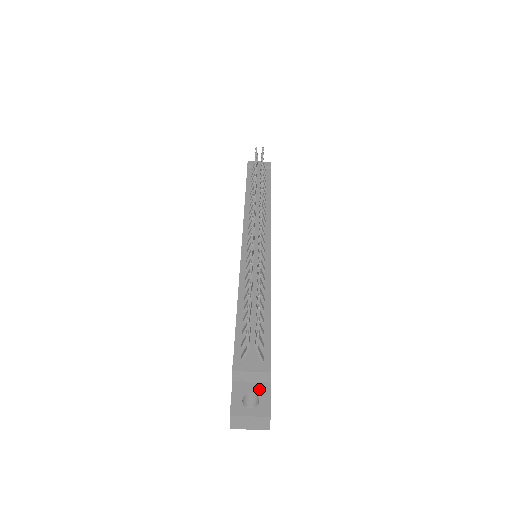
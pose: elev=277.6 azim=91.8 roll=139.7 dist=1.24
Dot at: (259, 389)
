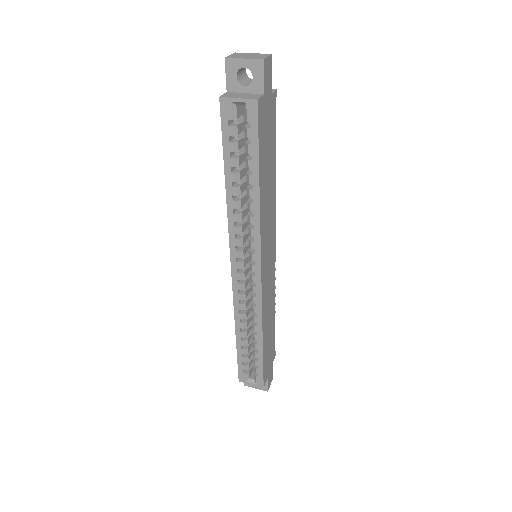
Dot at: occluded
